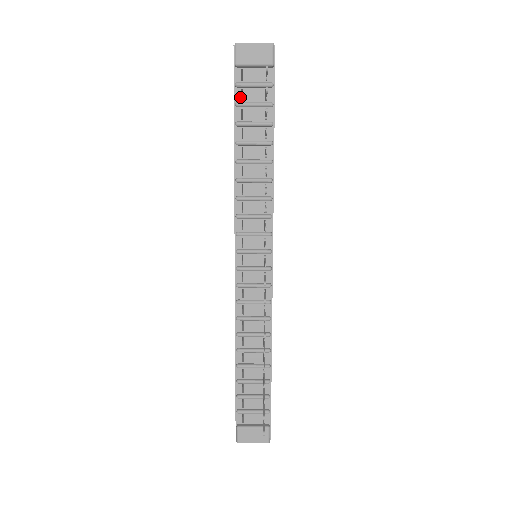
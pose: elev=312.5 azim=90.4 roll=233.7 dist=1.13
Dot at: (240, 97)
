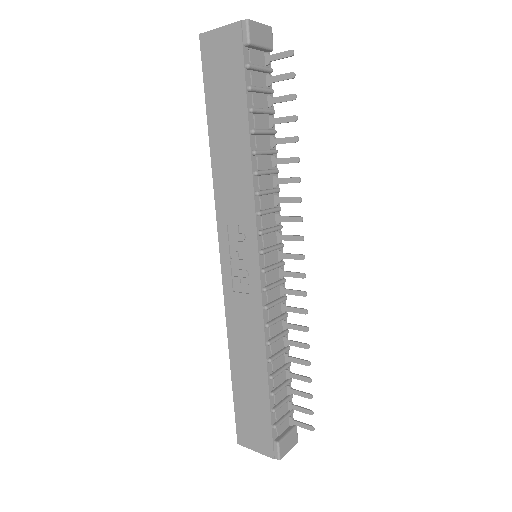
Dot at: (250, 80)
